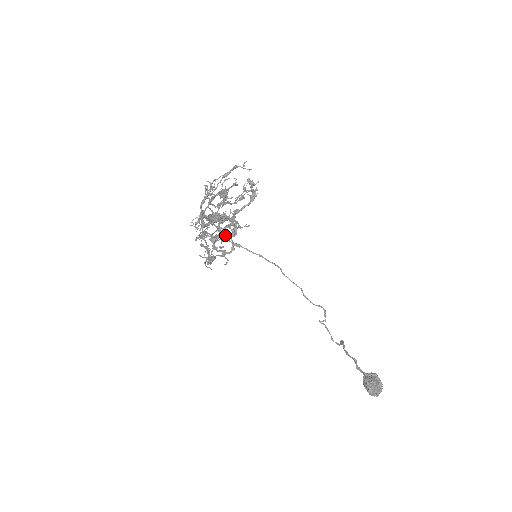
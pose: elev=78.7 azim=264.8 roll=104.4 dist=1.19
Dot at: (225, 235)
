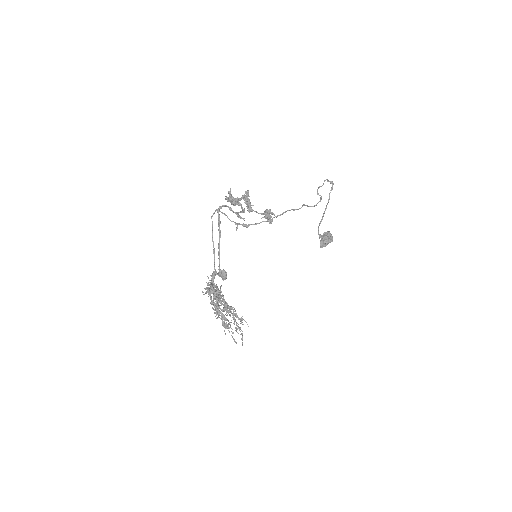
Dot at: (238, 200)
